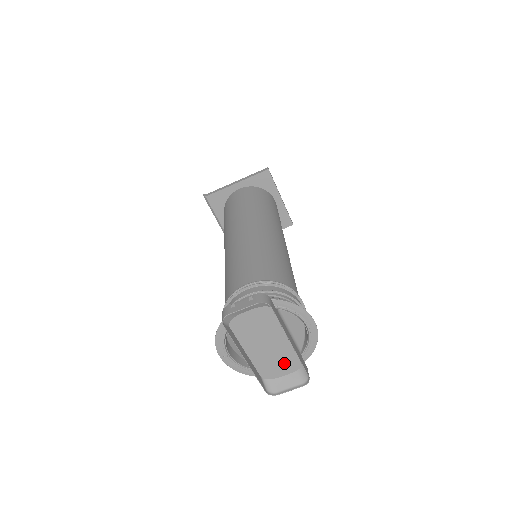
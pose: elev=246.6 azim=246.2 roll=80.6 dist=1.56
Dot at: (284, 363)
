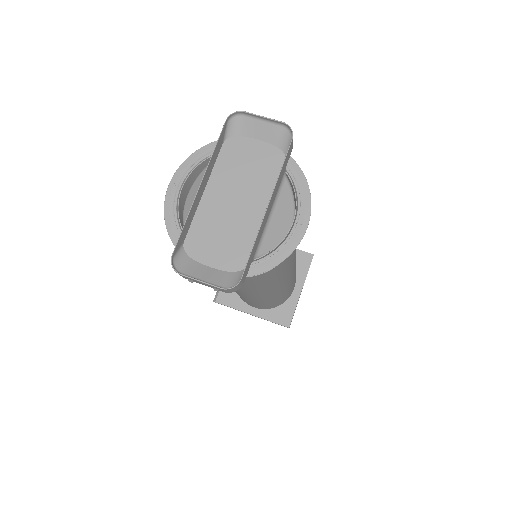
Dot at: (227, 246)
